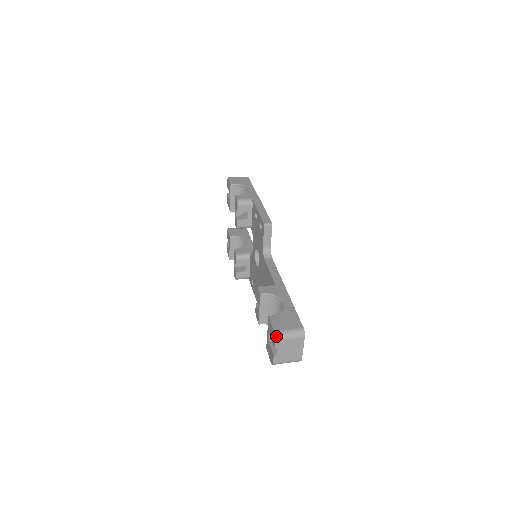
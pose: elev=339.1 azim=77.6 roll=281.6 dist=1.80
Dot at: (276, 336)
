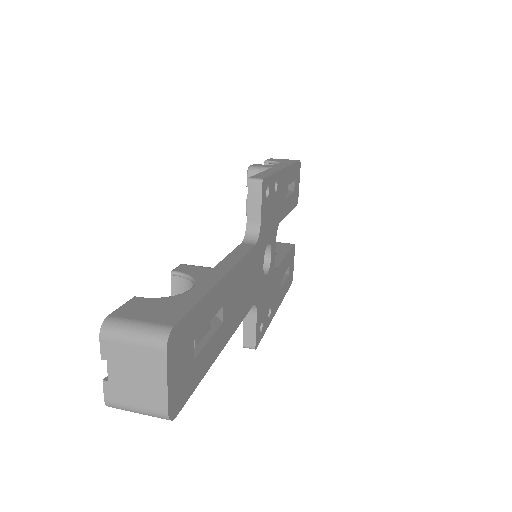
Dot at: (104, 327)
